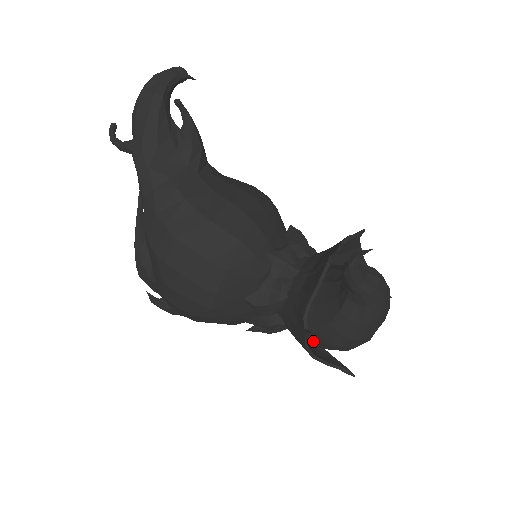
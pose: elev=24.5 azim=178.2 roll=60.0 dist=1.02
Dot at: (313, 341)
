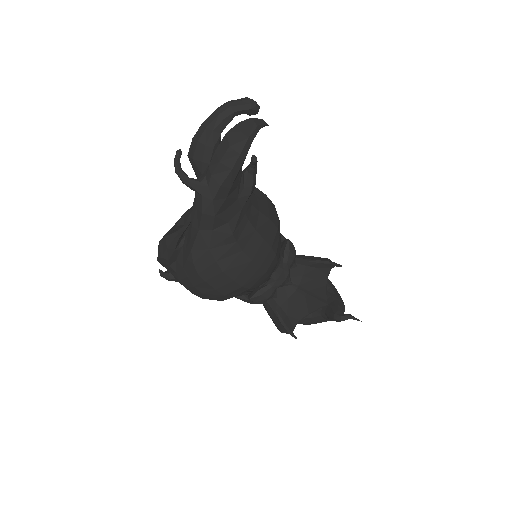
Dot at: occluded
